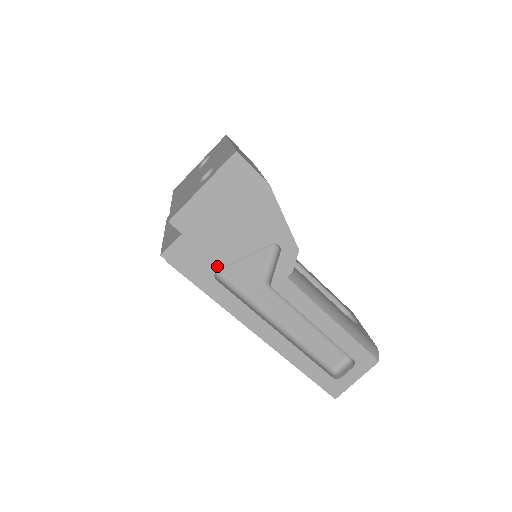
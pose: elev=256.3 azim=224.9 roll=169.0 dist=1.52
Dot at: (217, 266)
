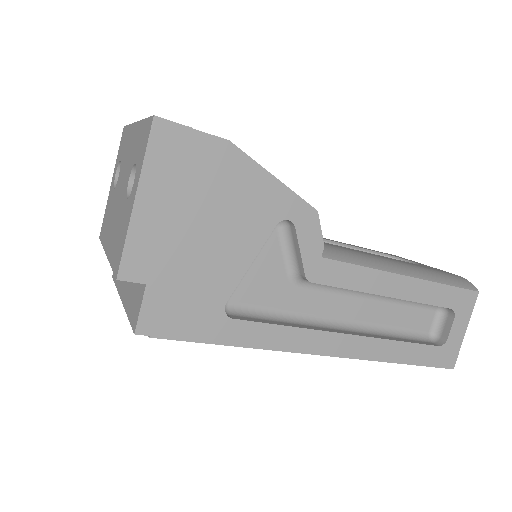
Dot at: (222, 299)
